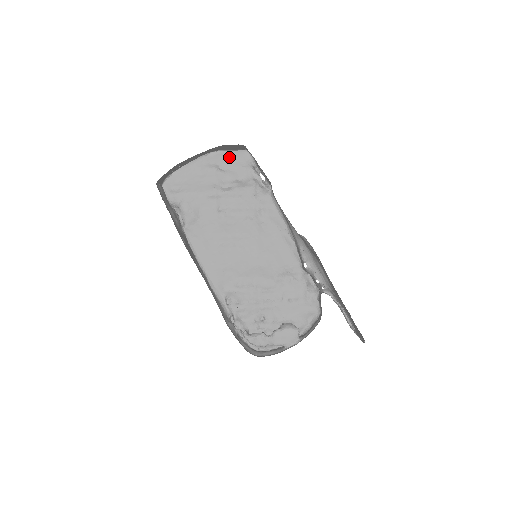
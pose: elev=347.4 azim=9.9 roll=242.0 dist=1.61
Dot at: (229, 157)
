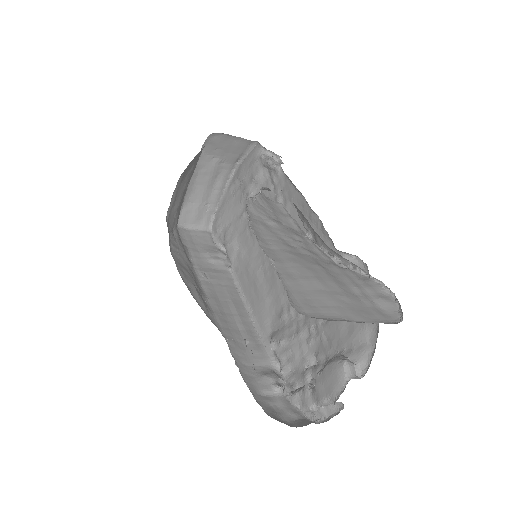
Dot at: (245, 162)
